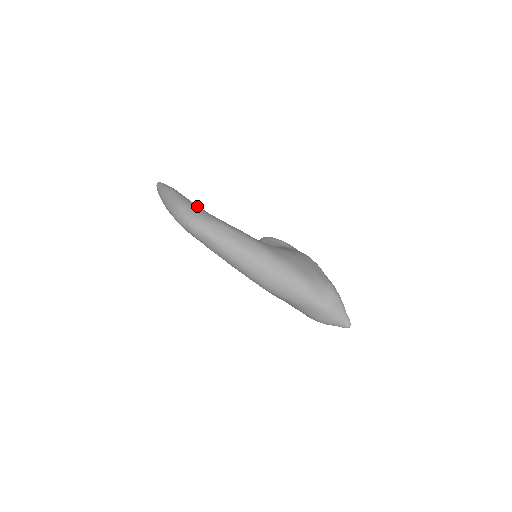
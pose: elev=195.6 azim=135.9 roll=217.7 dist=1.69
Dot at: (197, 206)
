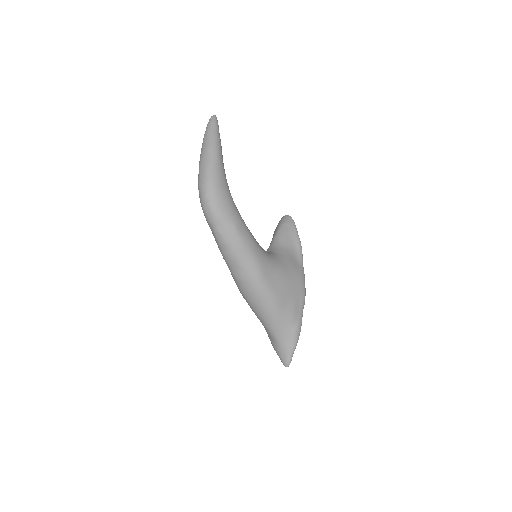
Dot at: (225, 188)
